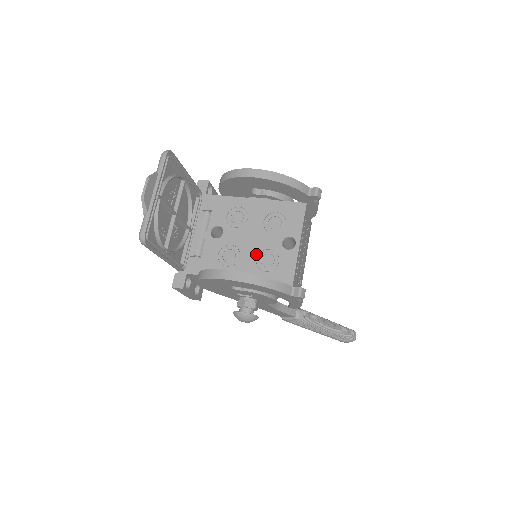
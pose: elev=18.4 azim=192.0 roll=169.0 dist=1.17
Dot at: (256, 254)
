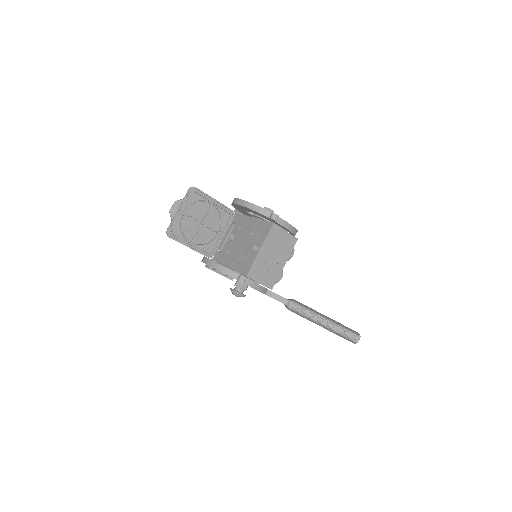
Dot at: (241, 253)
